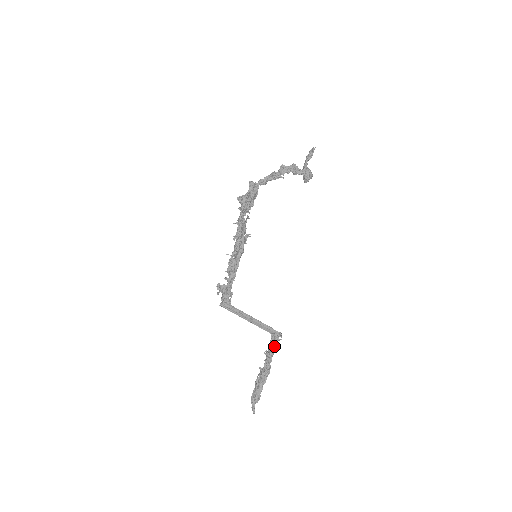
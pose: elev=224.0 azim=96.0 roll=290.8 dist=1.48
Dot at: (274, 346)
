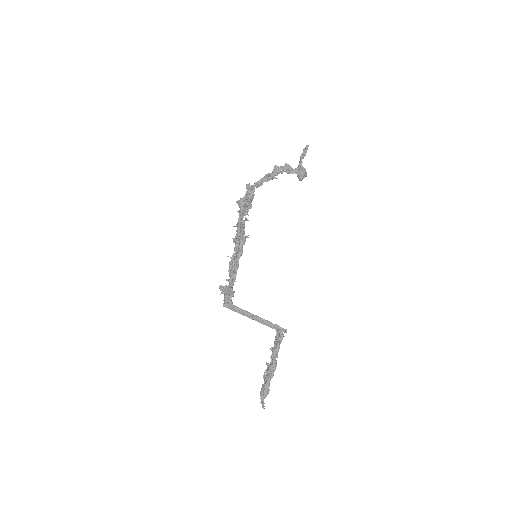
Dot at: (279, 342)
